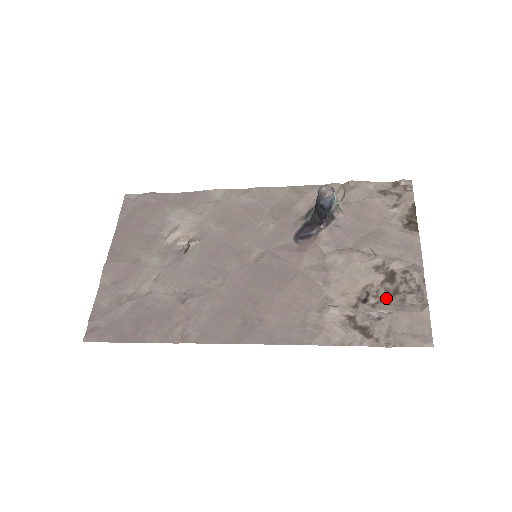
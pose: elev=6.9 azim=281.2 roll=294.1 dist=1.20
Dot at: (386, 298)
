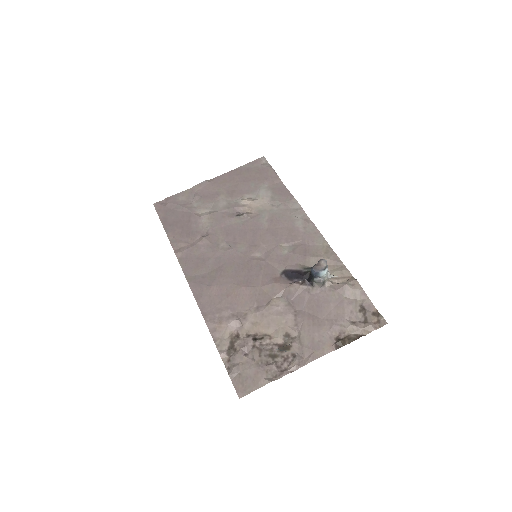
Dot at: (264, 352)
